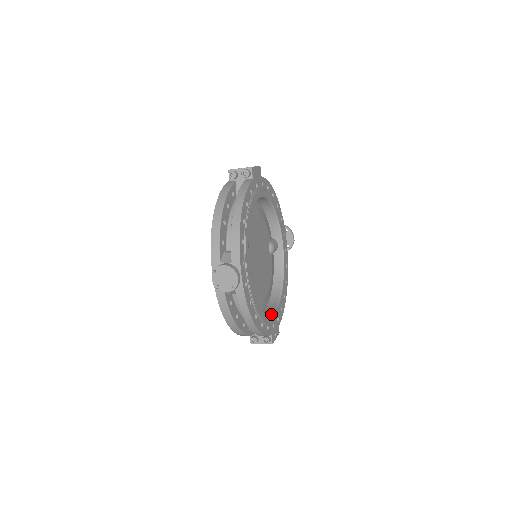
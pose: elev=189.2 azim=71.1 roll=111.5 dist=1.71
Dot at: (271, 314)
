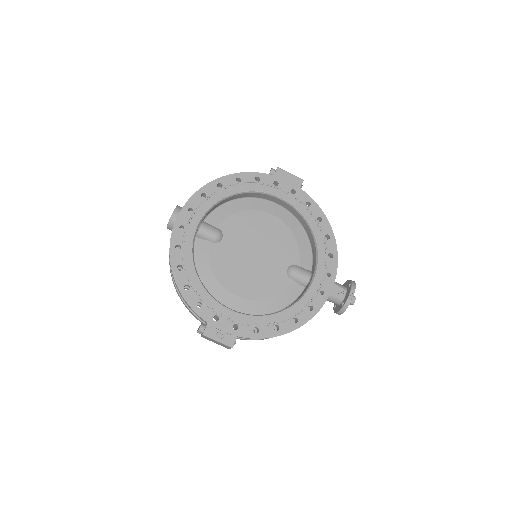
Dot at: (219, 302)
